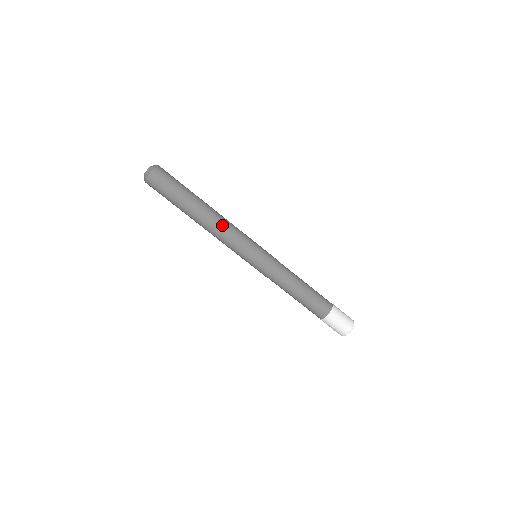
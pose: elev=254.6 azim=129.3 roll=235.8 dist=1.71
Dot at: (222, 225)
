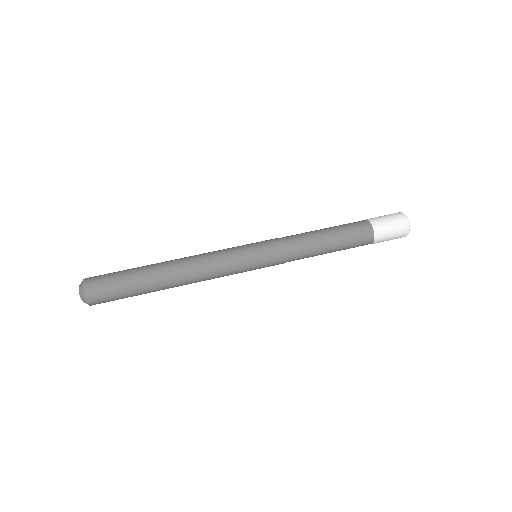
Dot at: (197, 267)
